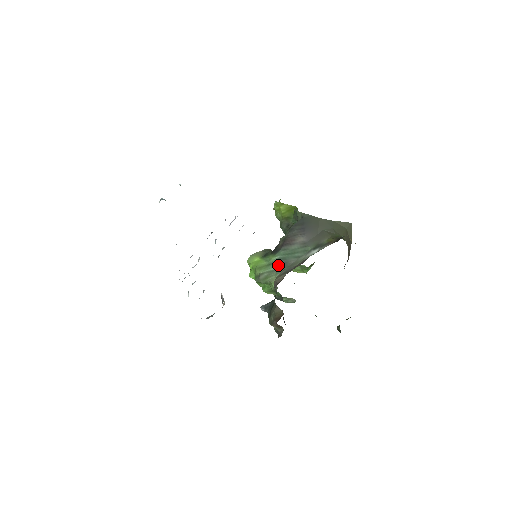
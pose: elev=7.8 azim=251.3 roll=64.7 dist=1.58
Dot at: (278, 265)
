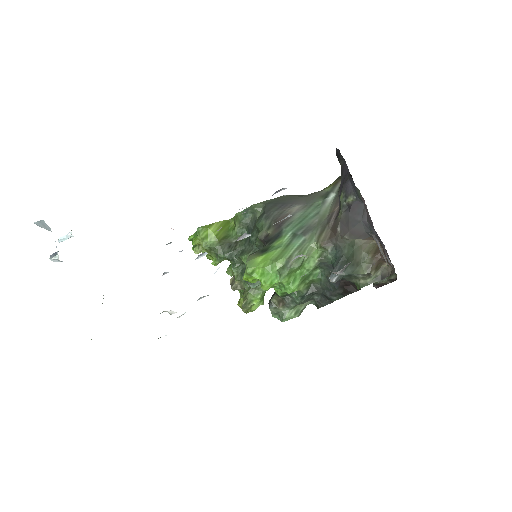
Dot at: (302, 235)
